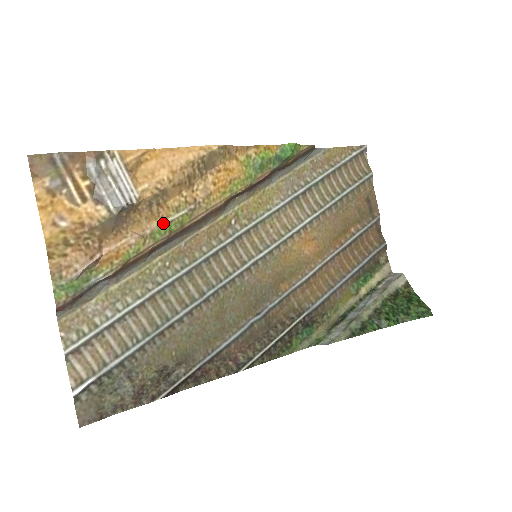
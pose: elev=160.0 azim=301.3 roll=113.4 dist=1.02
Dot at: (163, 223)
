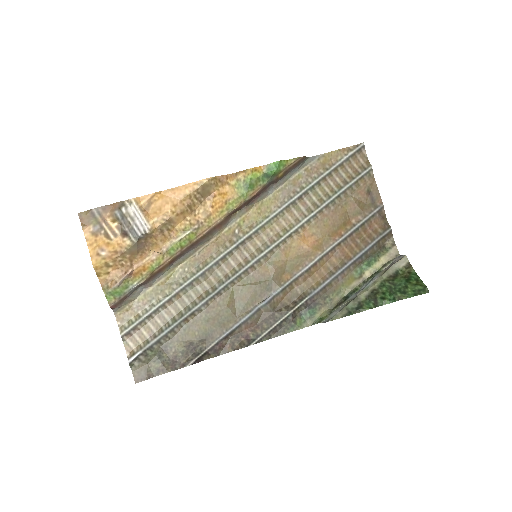
Dot at: (174, 242)
